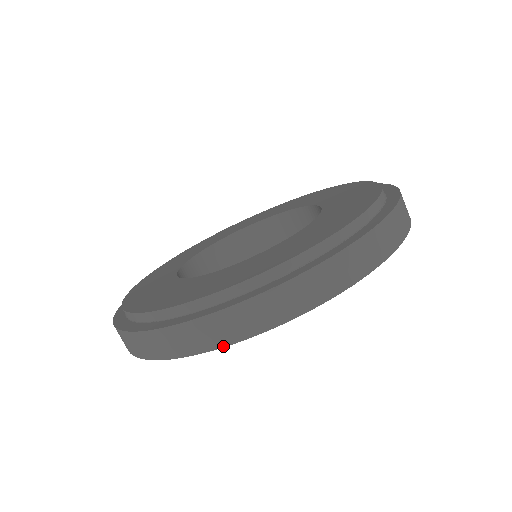
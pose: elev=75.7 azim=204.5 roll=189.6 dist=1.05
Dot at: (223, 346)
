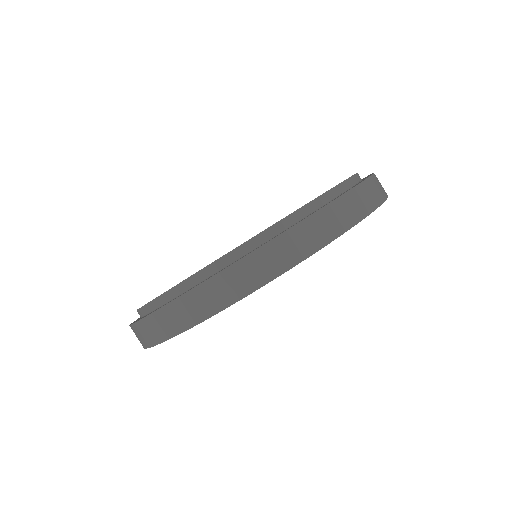
Dot at: (222, 309)
